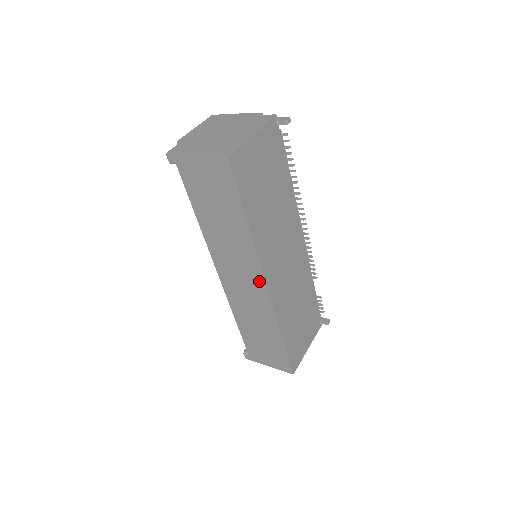
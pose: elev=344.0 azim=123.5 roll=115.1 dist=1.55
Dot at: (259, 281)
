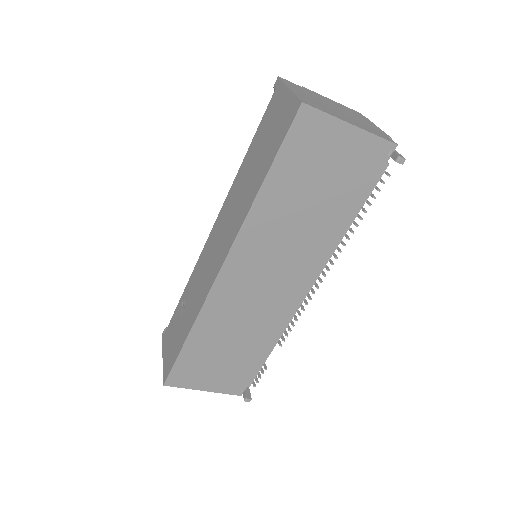
Dot at: (221, 259)
